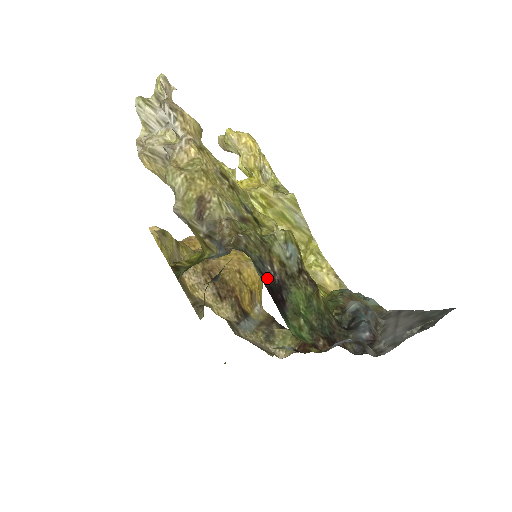
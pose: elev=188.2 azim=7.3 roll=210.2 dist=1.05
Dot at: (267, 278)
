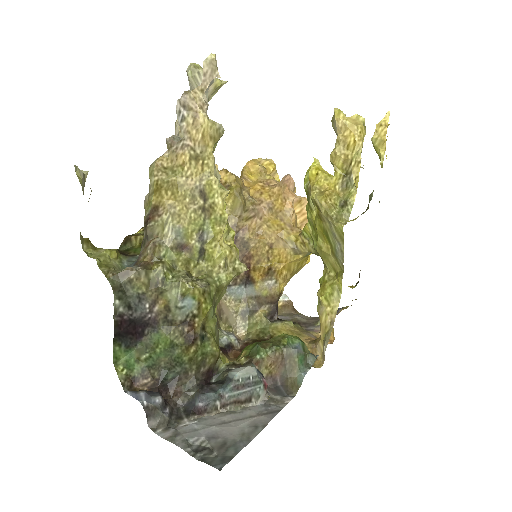
Dot at: (135, 312)
